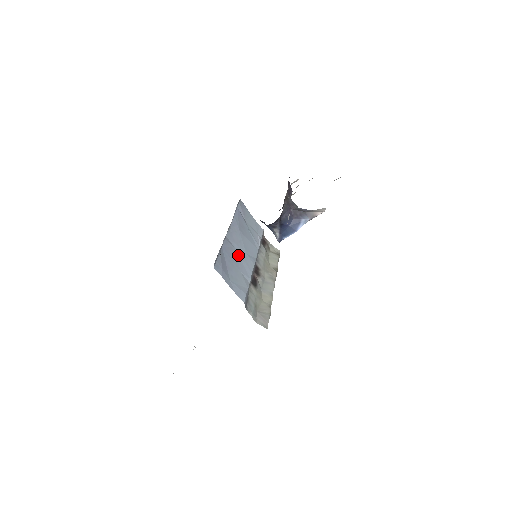
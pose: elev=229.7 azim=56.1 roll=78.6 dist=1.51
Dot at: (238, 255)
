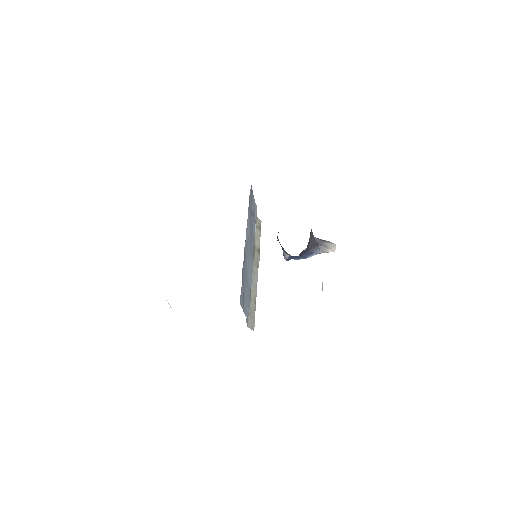
Dot at: (247, 265)
